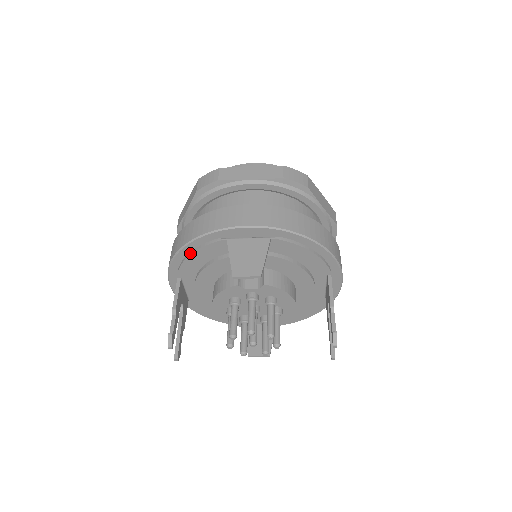
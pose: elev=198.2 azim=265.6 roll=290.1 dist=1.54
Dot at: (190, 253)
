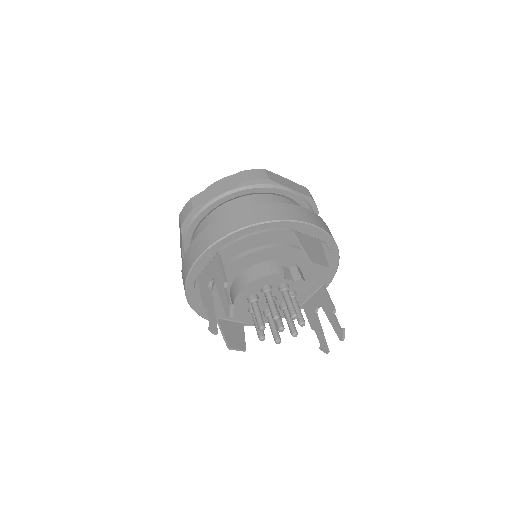
Dot at: (253, 233)
